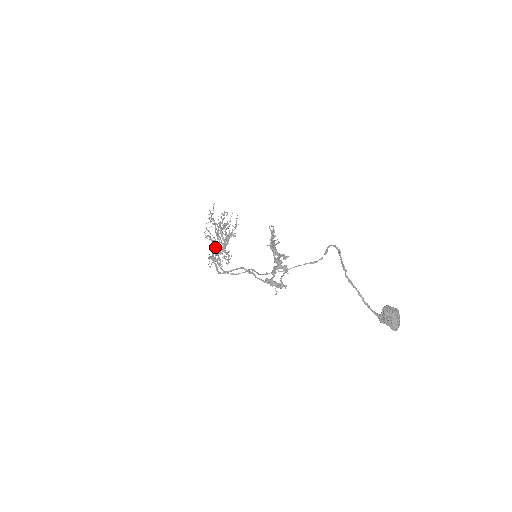
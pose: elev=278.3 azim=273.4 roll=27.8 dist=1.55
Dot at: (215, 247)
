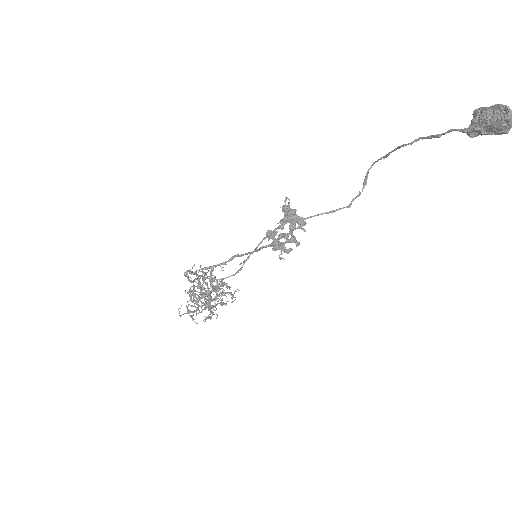
Dot at: (197, 286)
